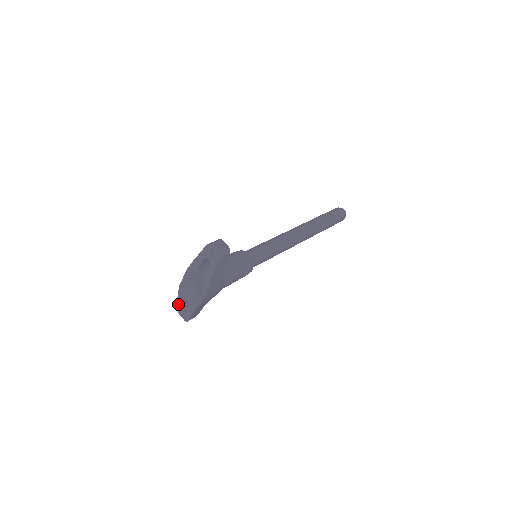
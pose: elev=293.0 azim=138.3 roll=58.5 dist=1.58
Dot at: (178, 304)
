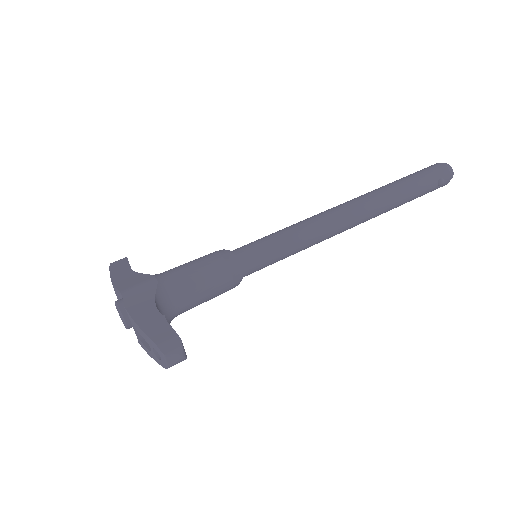
Dot at: occluded
